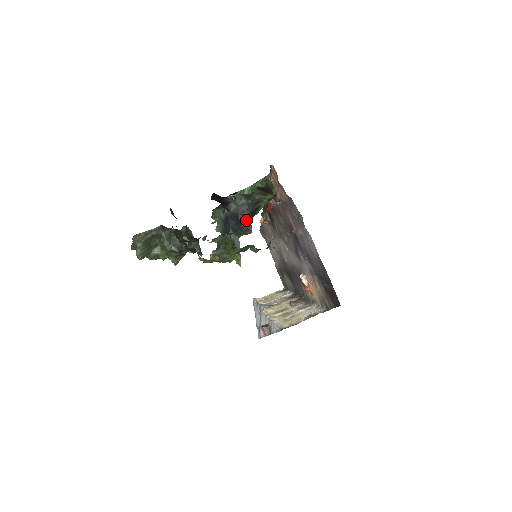
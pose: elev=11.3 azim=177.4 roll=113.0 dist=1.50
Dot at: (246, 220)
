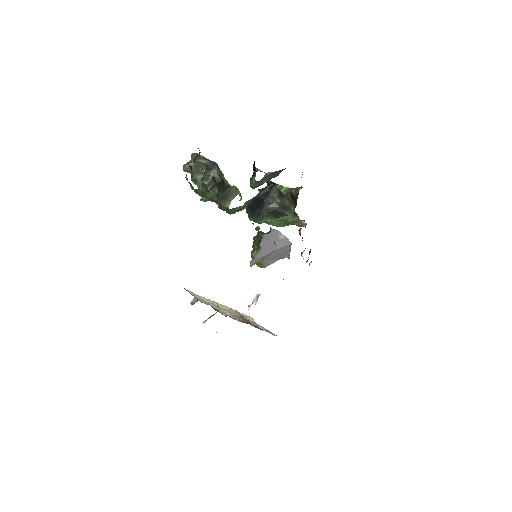
Dot at: (263, 209)
